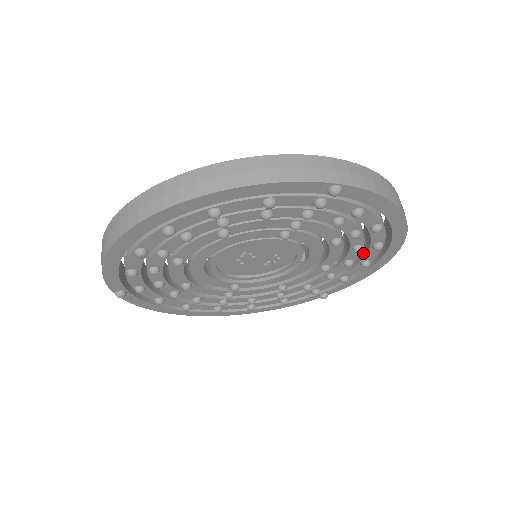
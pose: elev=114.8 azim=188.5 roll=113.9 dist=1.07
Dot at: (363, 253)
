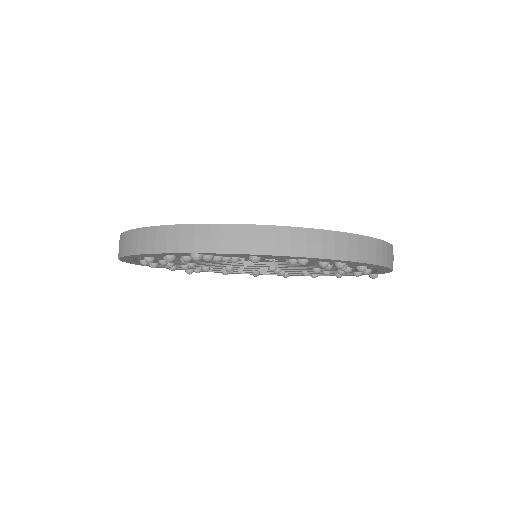
Dot at: occluded
